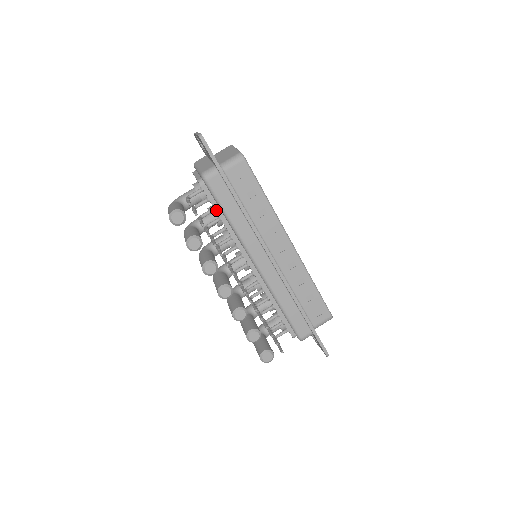
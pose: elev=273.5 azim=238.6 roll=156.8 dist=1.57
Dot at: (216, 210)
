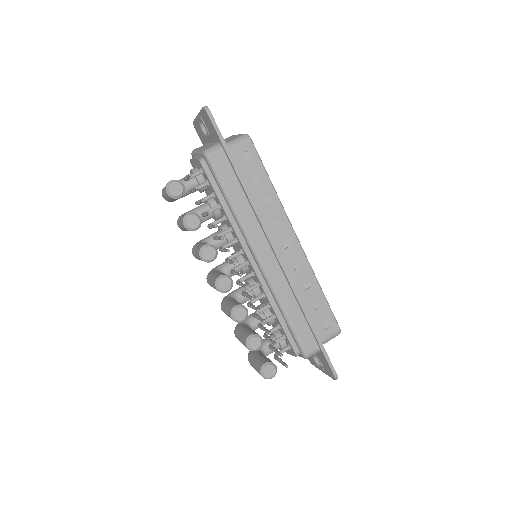
Dot at: (216, 193)
